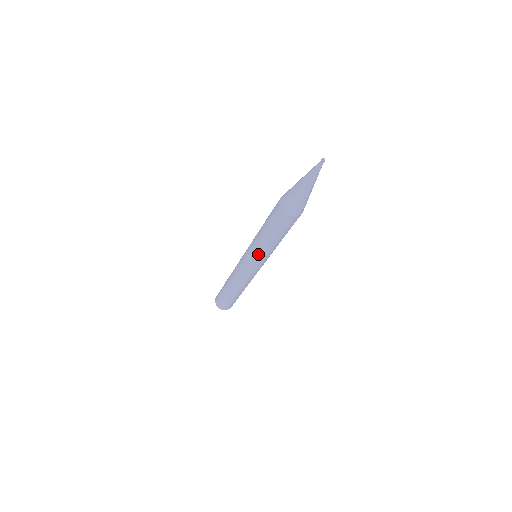
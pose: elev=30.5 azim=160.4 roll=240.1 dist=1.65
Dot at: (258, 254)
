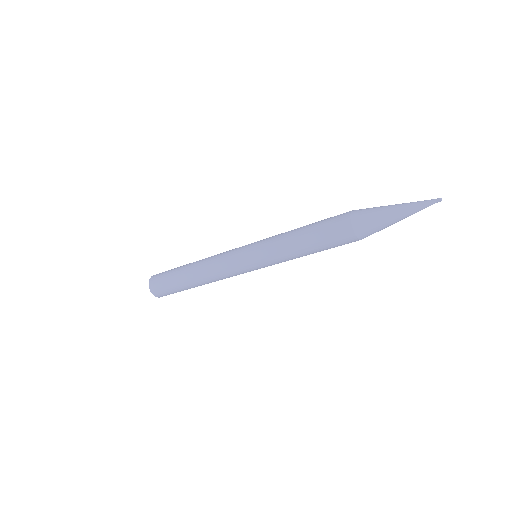
Dot at: (277, 263)
